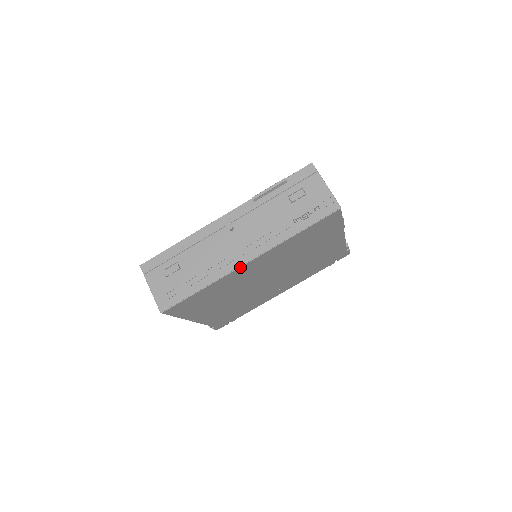
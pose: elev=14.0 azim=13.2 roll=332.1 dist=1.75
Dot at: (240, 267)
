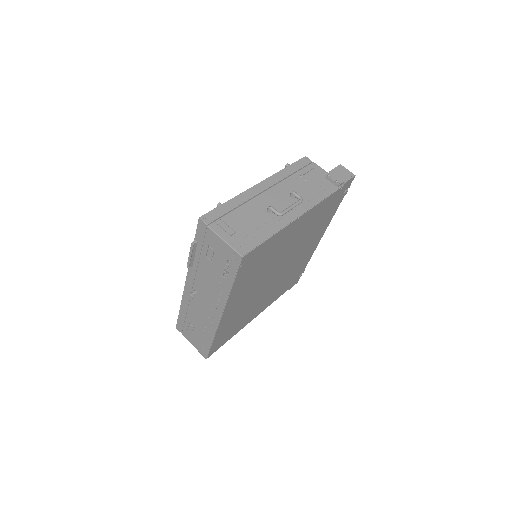
Dot at: (220, 321)
